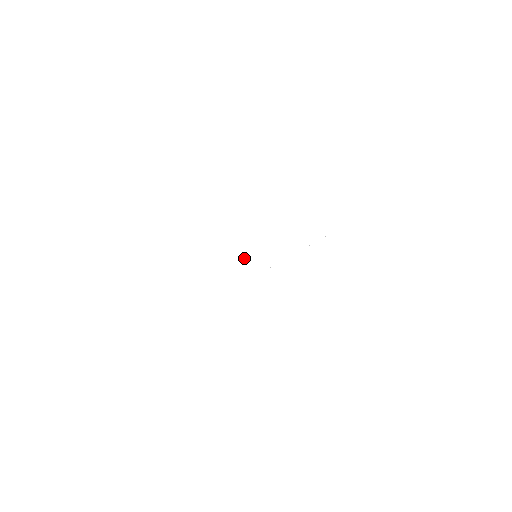
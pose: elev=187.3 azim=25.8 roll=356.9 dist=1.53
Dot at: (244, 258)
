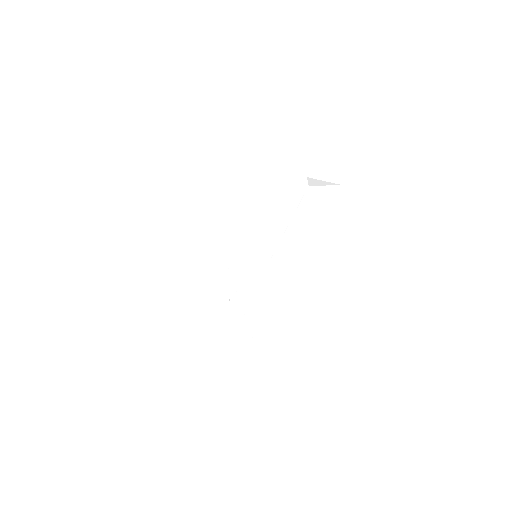
Dot at: (249, 263)
